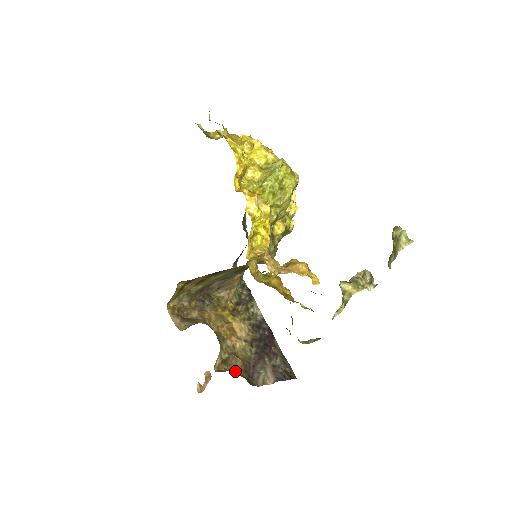
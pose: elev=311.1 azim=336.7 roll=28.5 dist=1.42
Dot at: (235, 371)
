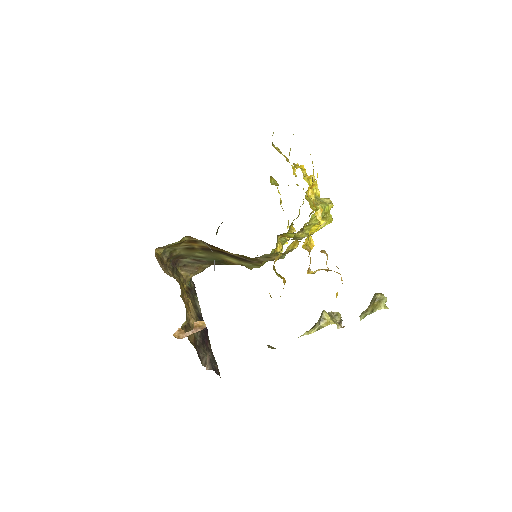
Dot at: (190, 341)
